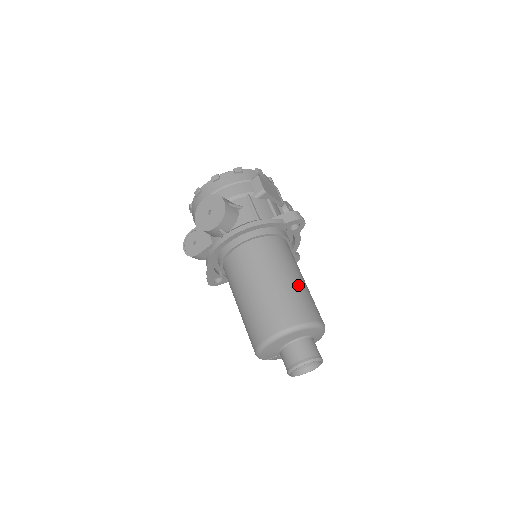
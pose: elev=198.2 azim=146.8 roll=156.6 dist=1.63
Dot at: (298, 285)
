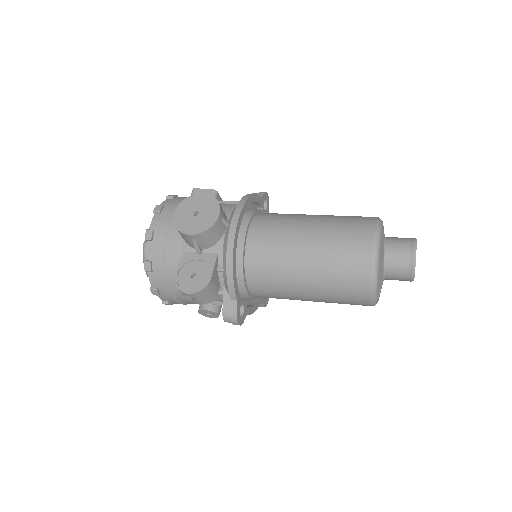
Dot at: occluded
